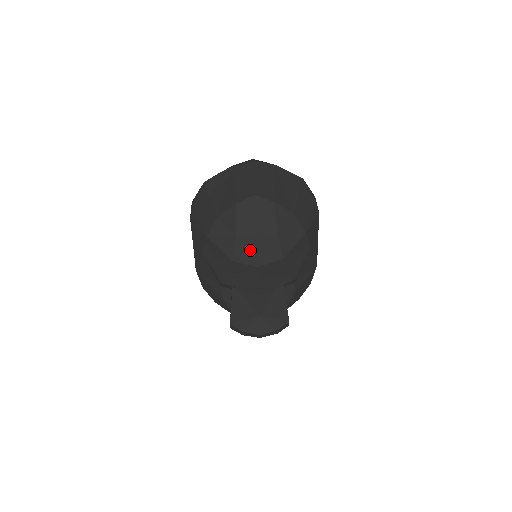
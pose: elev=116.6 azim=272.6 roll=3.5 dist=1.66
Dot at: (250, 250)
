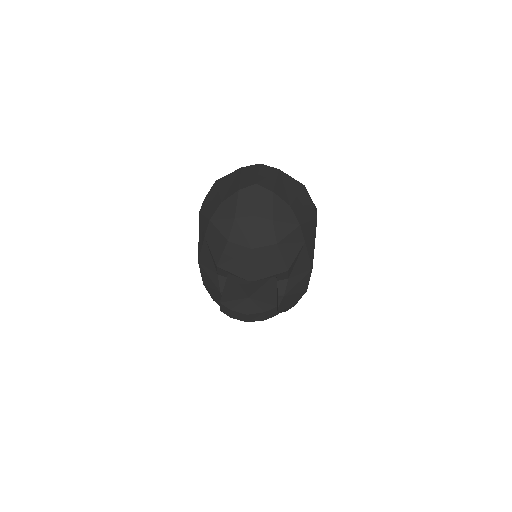
Dot at: (246, 232)
